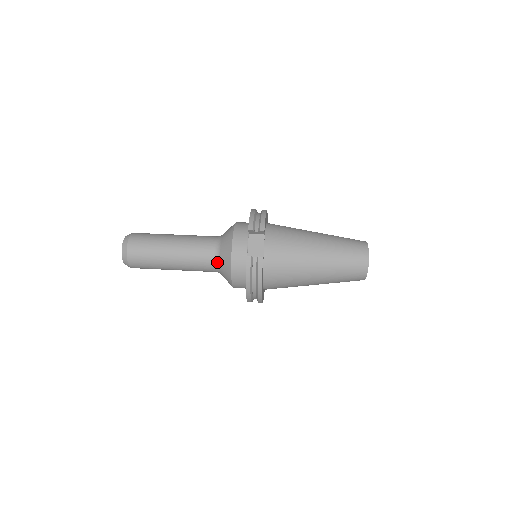
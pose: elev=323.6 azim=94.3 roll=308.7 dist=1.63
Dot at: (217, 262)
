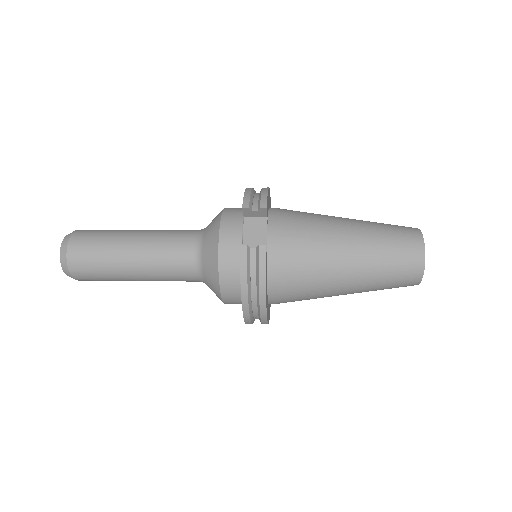
Dot at: (198, 263)
